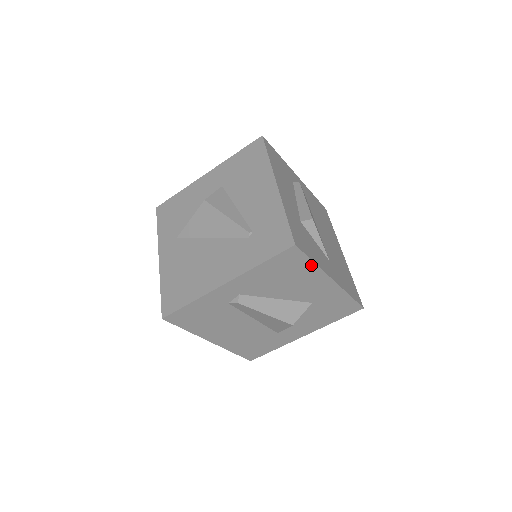
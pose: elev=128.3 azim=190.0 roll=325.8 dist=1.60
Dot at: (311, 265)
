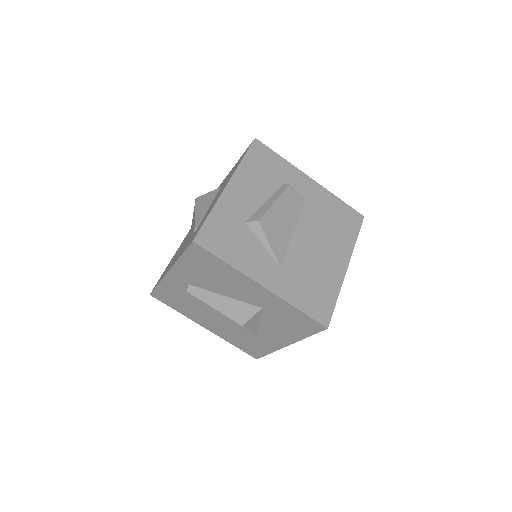
Dot at: (225, 265)
